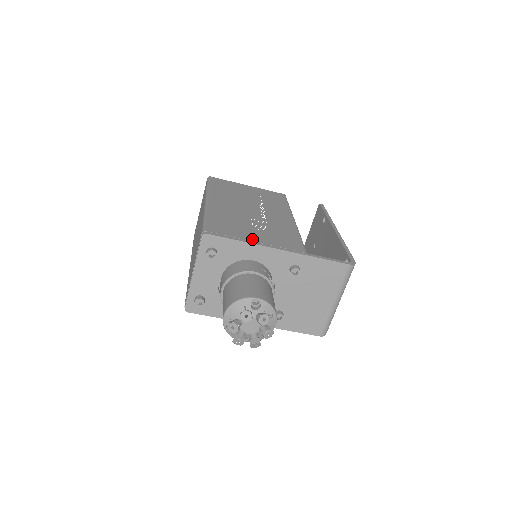
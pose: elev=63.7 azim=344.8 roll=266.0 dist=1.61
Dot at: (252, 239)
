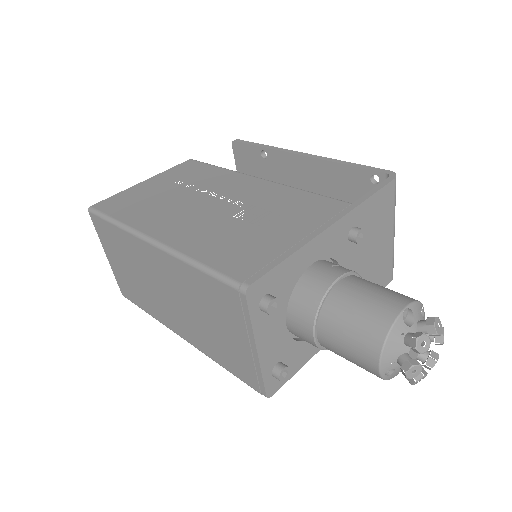
Dot at: (291, 241)
